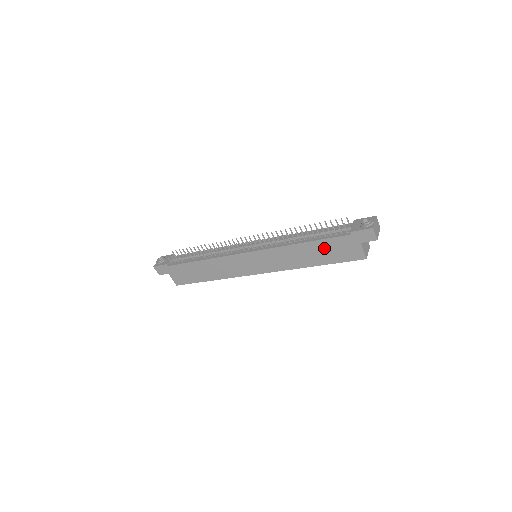
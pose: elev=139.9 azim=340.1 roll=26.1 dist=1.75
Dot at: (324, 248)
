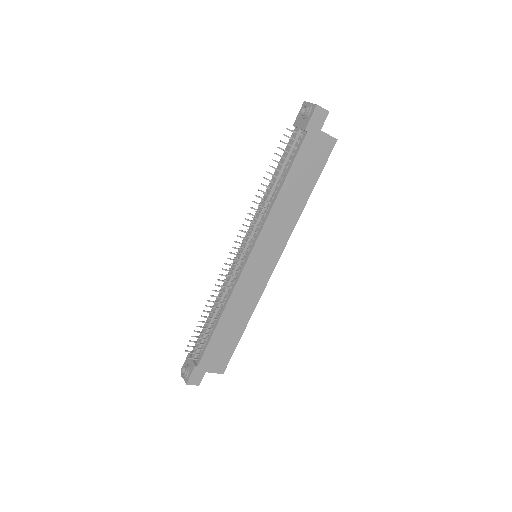
Dot at: (300, 172)
